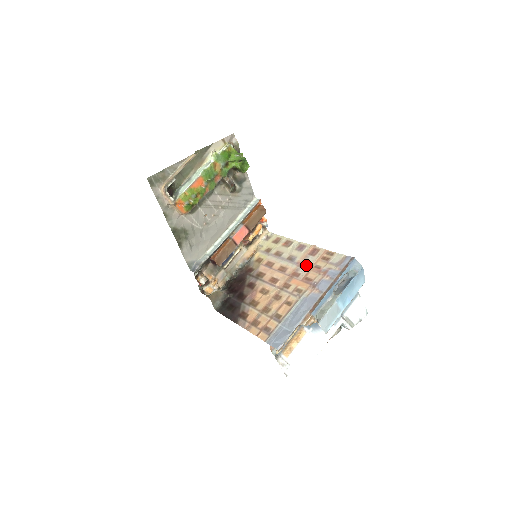
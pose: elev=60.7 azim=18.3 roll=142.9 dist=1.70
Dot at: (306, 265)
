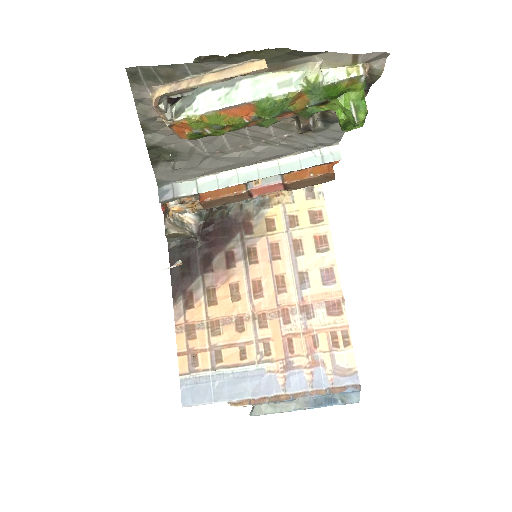
Dot at: (307, 319)
